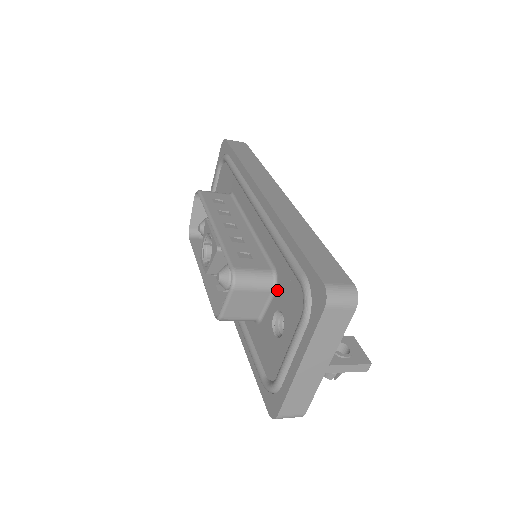
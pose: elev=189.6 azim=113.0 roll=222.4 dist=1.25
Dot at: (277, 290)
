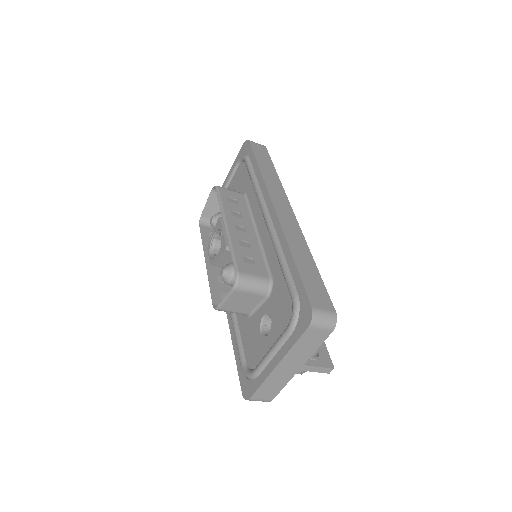
Dot at: (270, 296)
